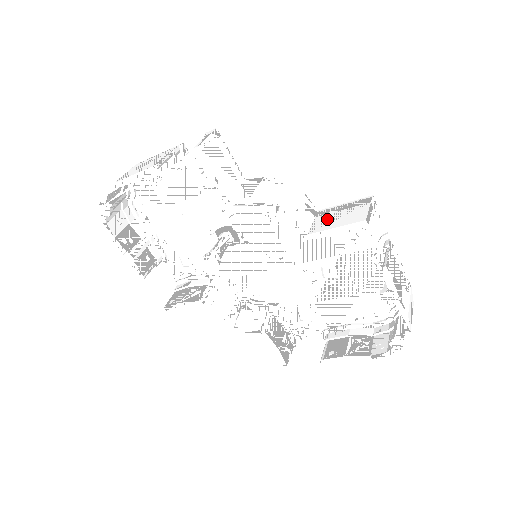
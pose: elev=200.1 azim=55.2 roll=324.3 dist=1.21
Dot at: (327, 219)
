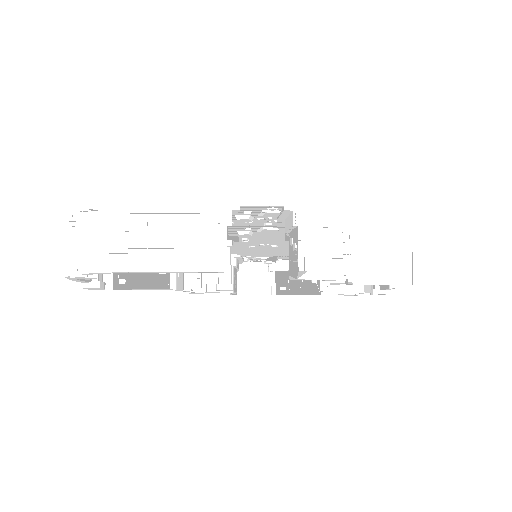
Dot at: (369, 263)
